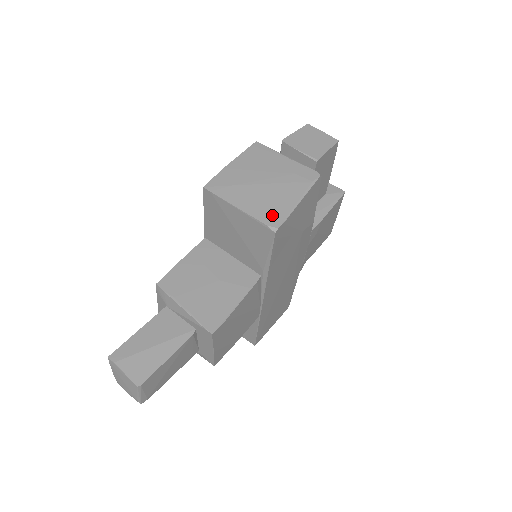
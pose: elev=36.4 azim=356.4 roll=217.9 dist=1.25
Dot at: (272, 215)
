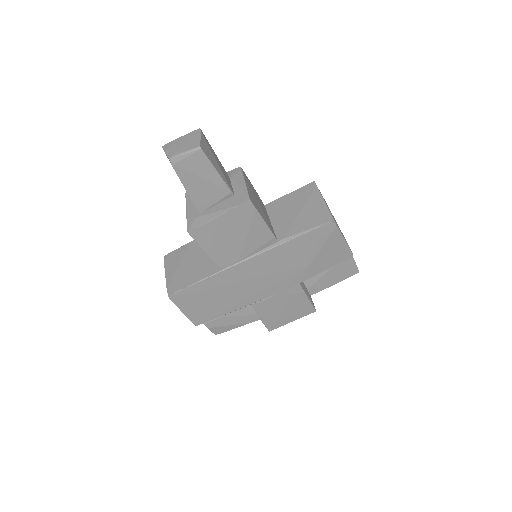
Dot at: occluded
